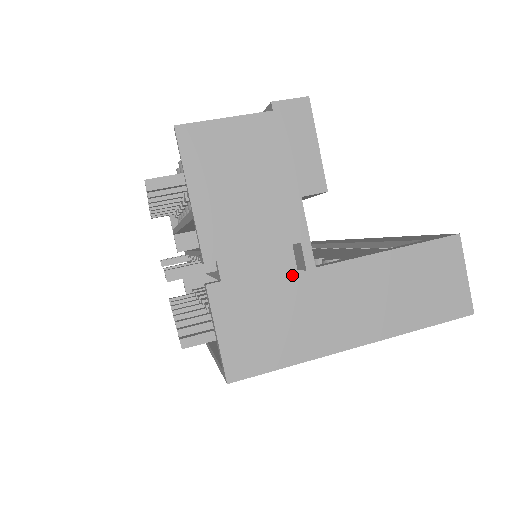
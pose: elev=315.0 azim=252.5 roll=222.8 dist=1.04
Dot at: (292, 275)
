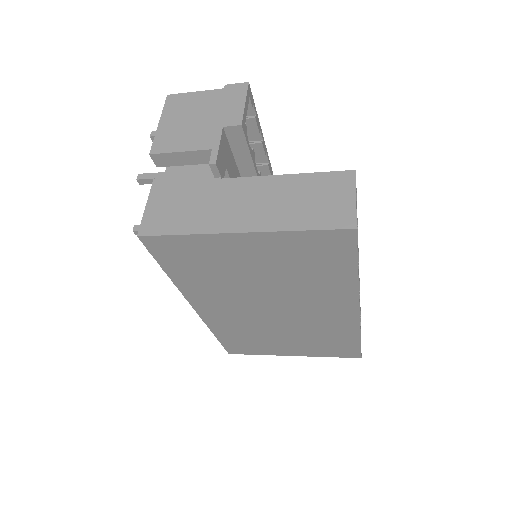
Dot at: (210, 180)
